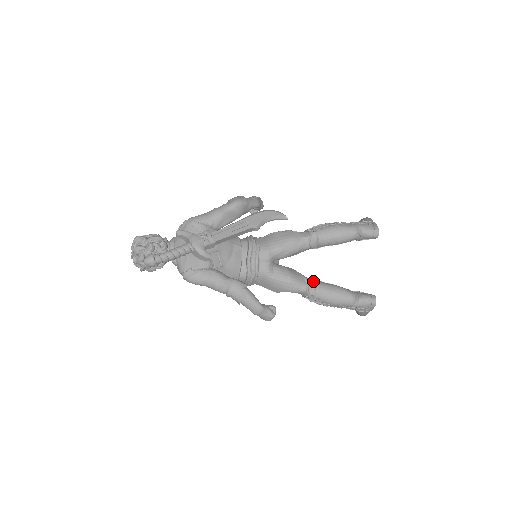
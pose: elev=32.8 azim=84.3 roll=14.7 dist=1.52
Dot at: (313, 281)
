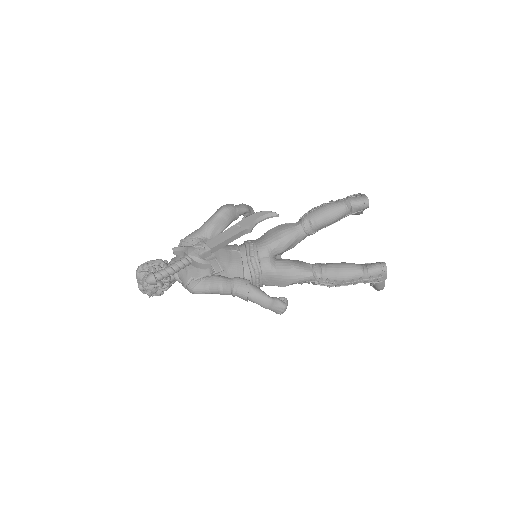
Dot at: (318, 265)
